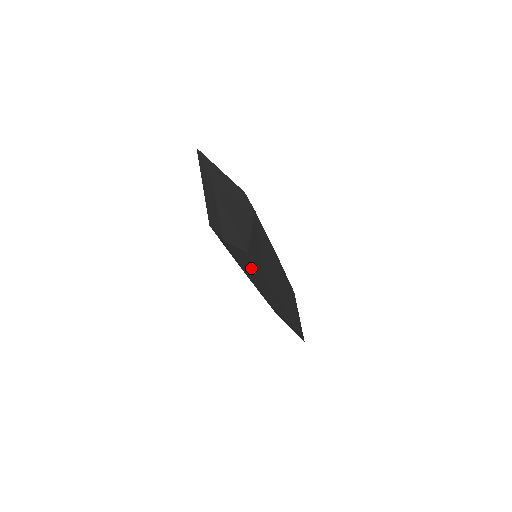
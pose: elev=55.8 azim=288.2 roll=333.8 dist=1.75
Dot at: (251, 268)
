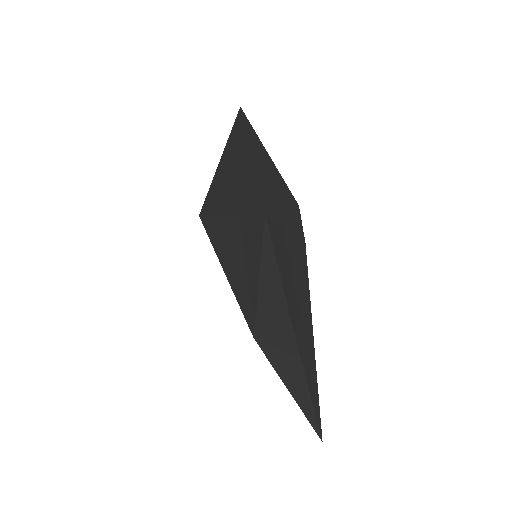
Dot at: occluded
